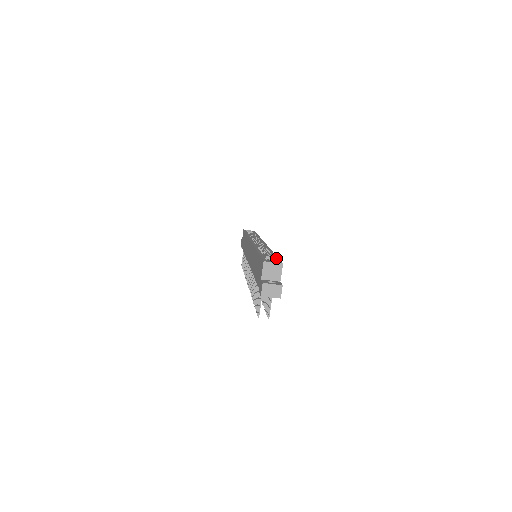
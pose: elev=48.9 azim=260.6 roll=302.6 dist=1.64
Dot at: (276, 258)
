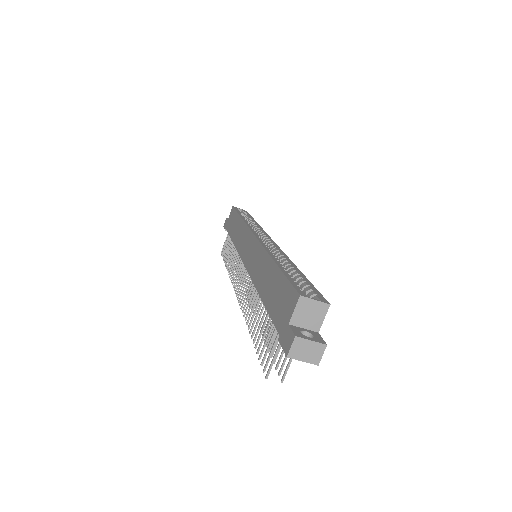
Dot at: (311, 286)
